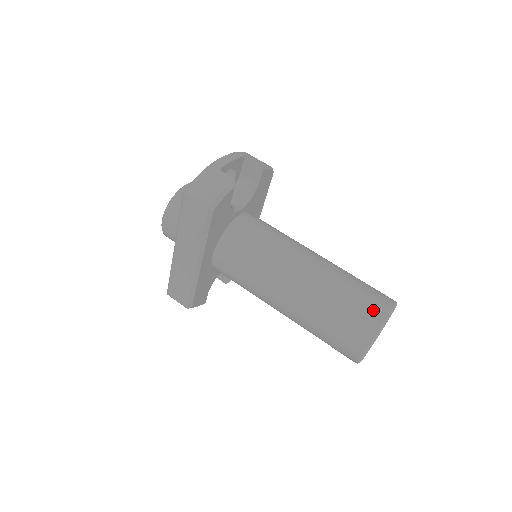
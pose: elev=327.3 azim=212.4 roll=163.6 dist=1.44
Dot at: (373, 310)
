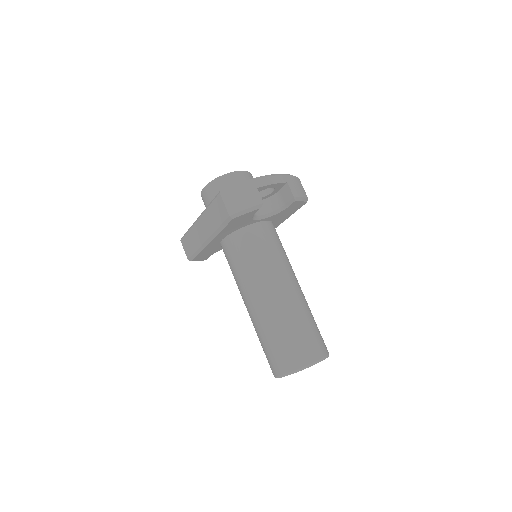
Dot at: (304, 354)
